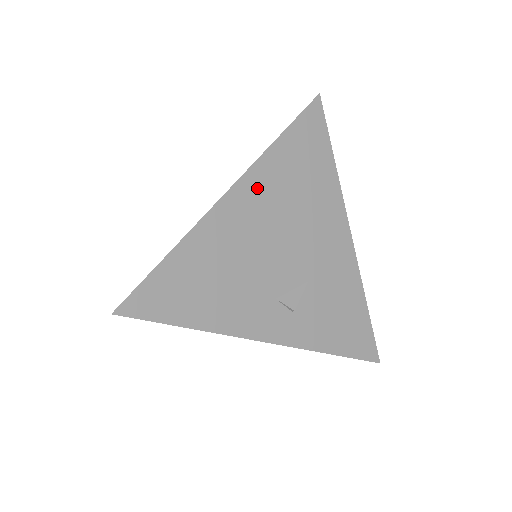
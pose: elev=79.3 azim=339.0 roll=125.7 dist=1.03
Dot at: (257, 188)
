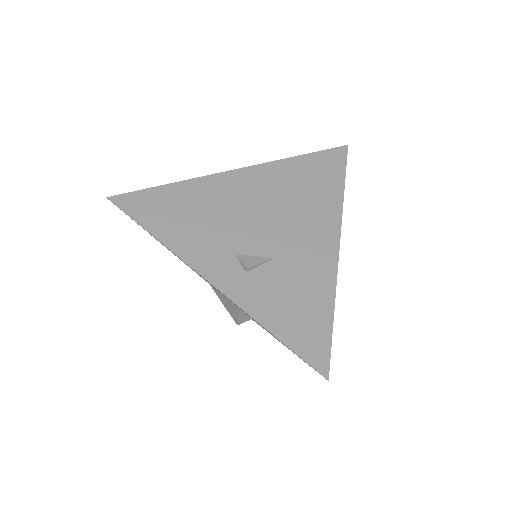
Dot at: (261, 177)
